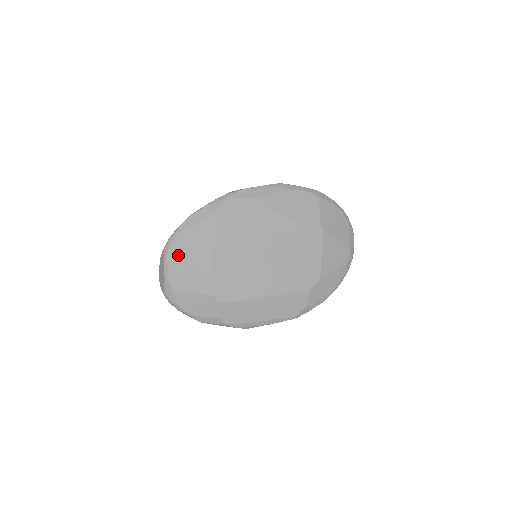
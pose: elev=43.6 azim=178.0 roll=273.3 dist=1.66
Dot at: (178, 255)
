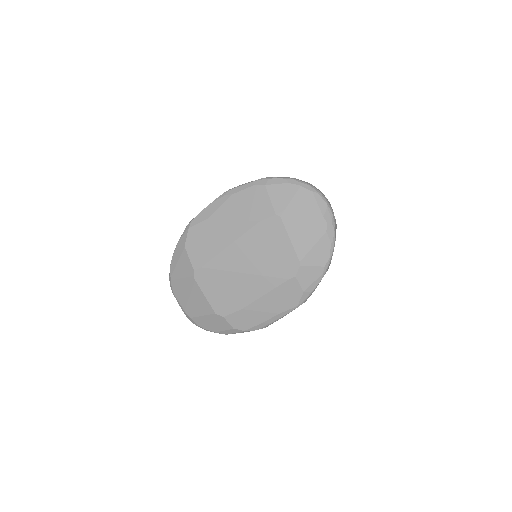
Dot at: (179, 290)
